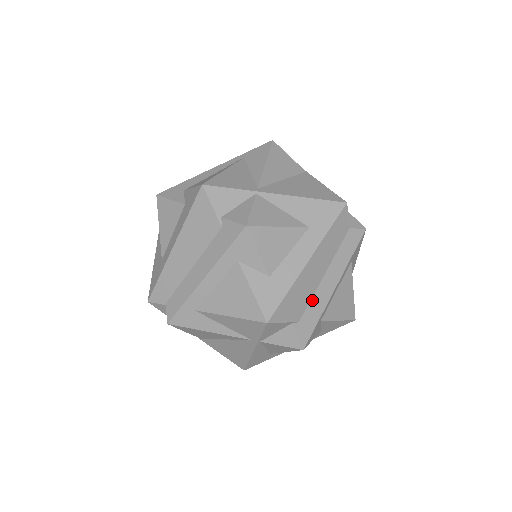
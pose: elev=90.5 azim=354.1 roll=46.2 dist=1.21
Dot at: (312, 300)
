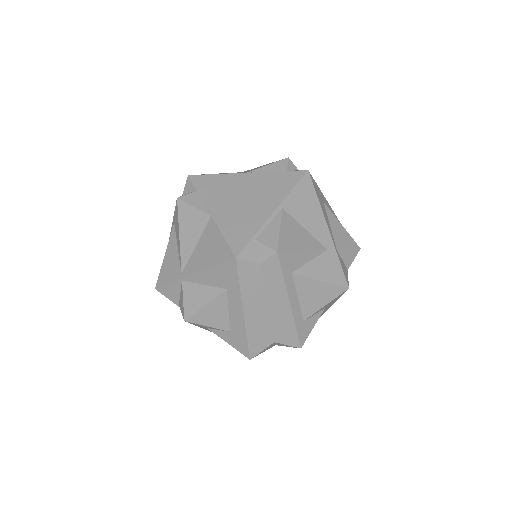
Dot at: (277, 322)
